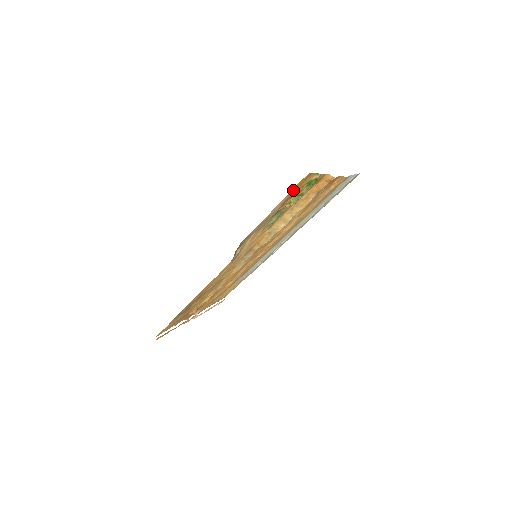
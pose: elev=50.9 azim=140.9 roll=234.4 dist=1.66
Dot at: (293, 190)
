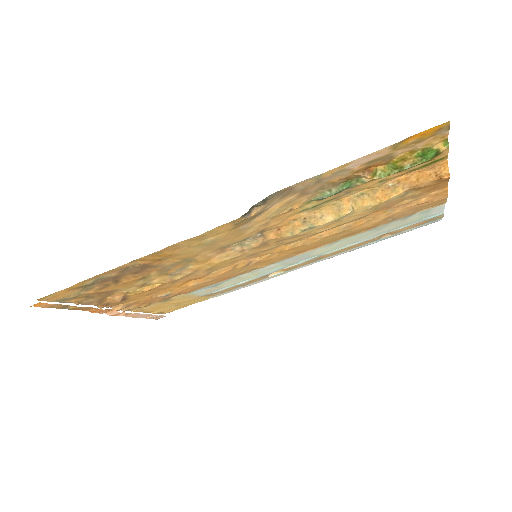
Dot at: (403, 143)
